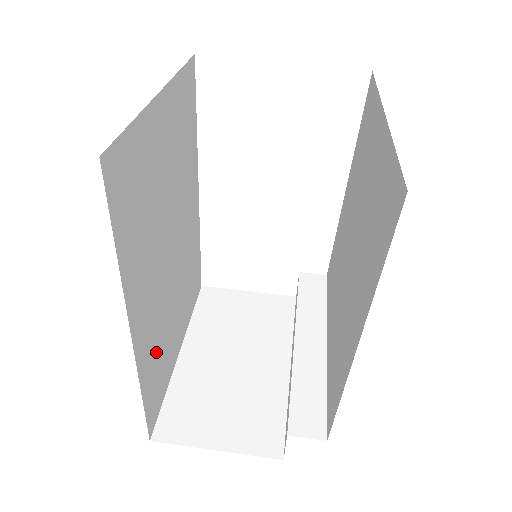
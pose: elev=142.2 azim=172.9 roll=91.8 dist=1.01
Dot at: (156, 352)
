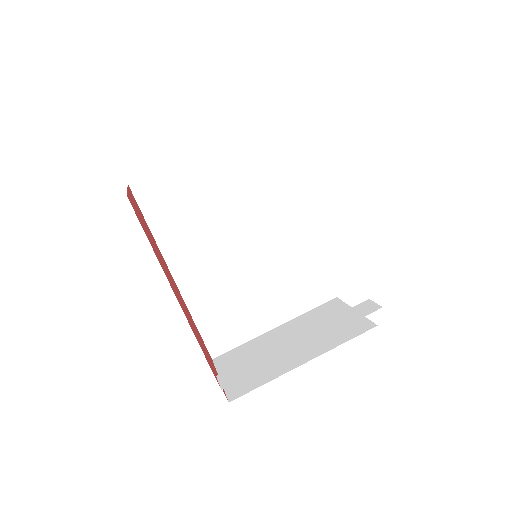
Dot at: (218, 304)
